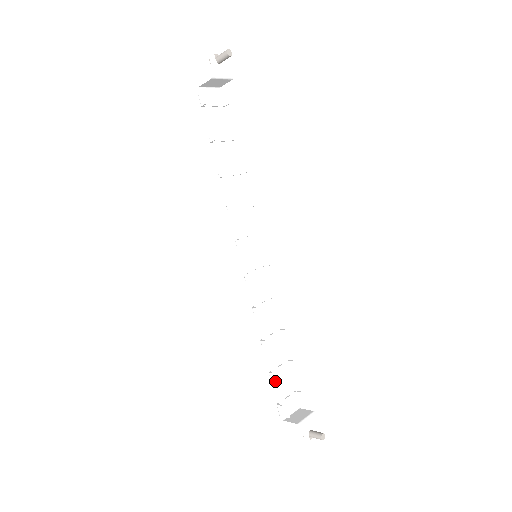
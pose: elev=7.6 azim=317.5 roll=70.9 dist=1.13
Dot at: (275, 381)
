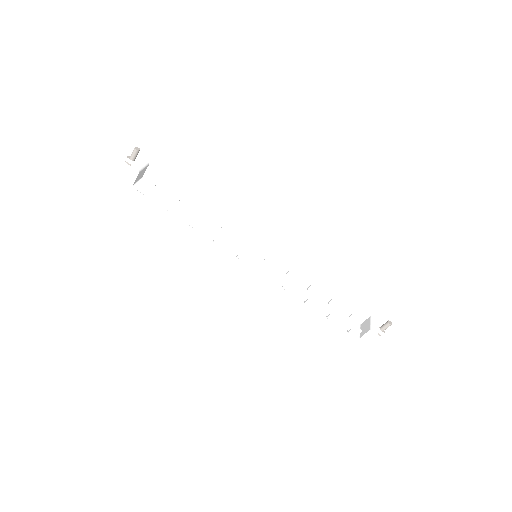
Dot at: (334, 320)
